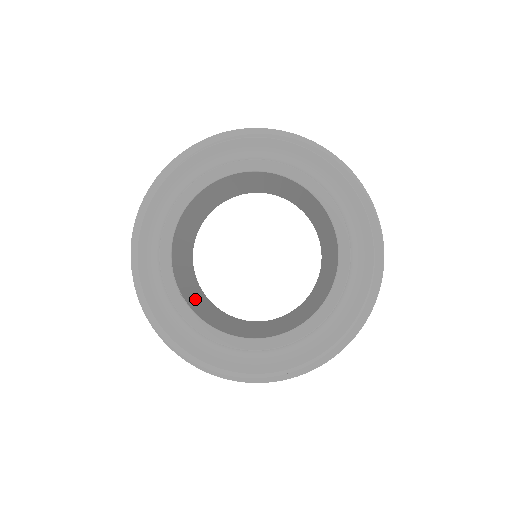
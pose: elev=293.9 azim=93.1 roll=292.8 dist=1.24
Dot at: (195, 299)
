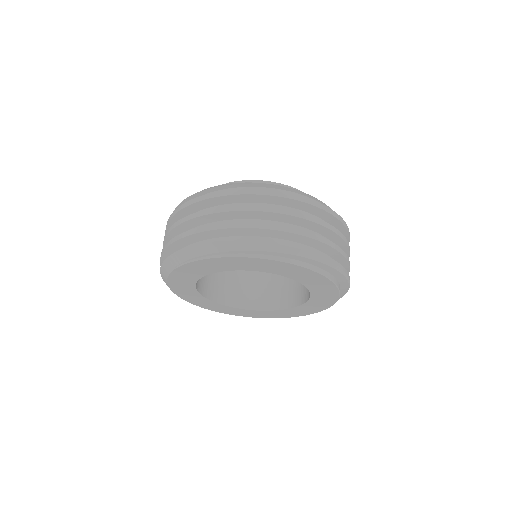
Dot at: occluded
